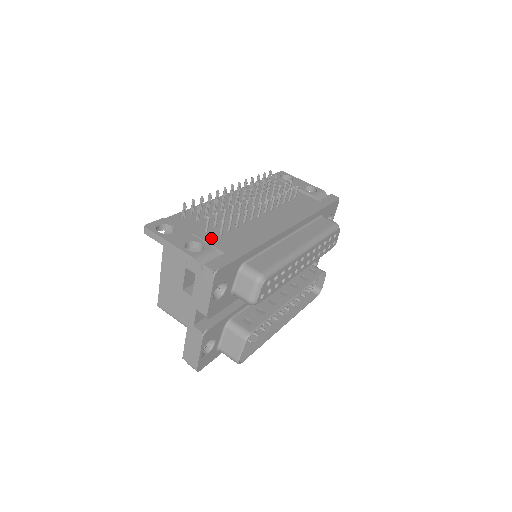
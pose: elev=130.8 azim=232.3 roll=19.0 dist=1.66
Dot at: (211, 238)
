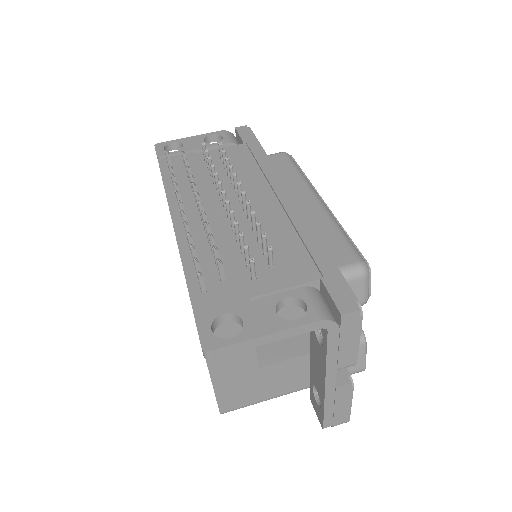
Dot at: (275, 280)
